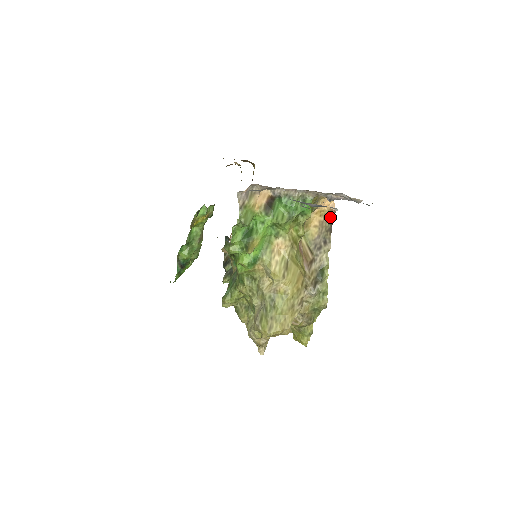
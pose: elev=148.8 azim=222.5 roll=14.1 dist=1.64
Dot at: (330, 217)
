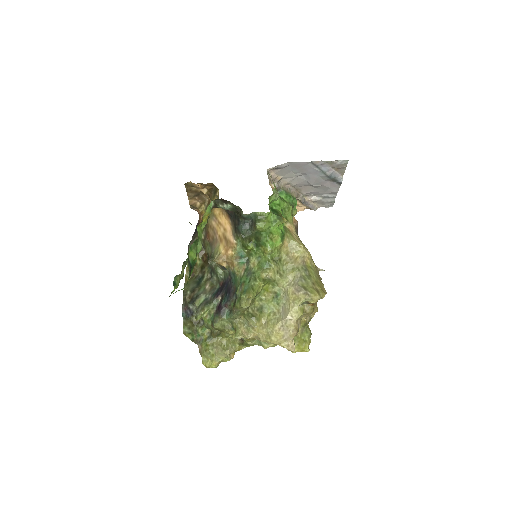
Dot at: (295, 227)
